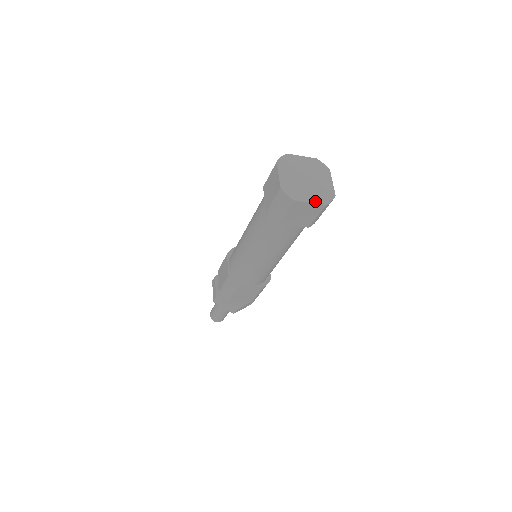
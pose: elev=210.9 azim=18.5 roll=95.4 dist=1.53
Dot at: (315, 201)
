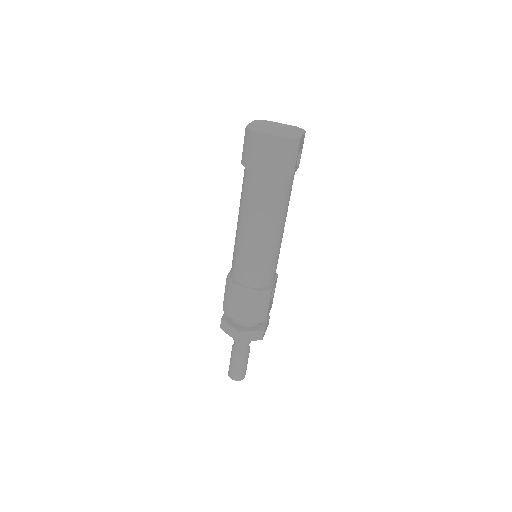
Dot at: (276, 135)
